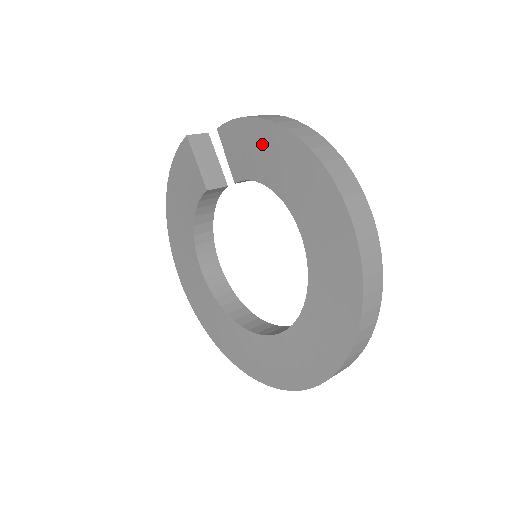
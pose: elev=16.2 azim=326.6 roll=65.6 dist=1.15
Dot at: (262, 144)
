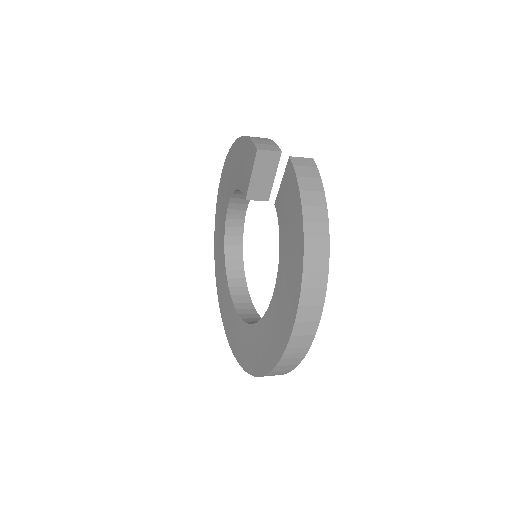
Dot at: (293, 227)
